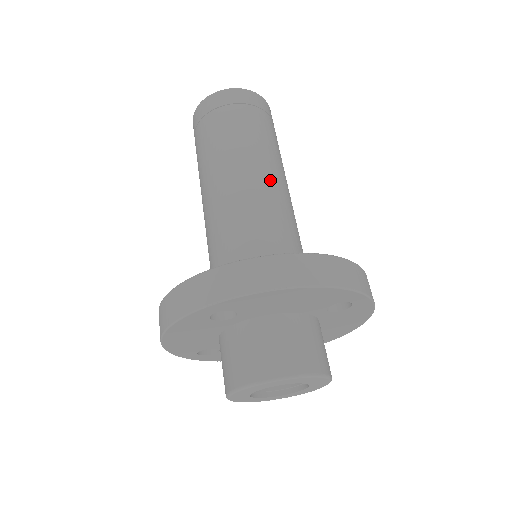
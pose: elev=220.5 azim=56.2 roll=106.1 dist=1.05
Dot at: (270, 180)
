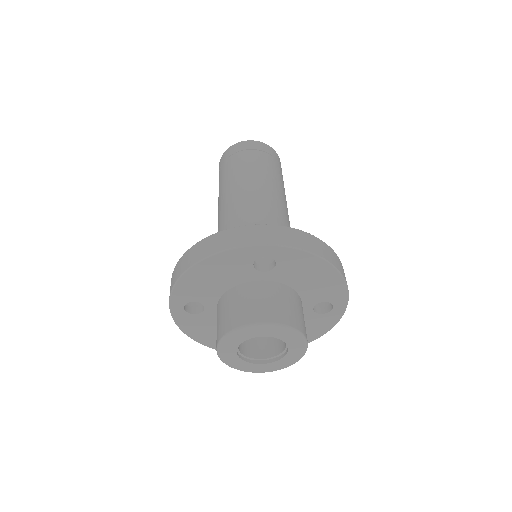
Dot at: (287, 211)
